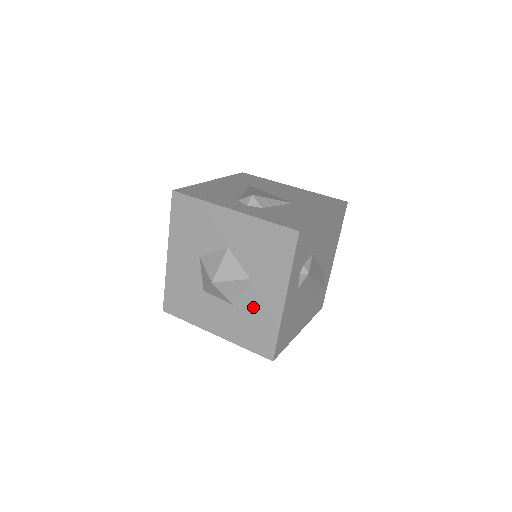
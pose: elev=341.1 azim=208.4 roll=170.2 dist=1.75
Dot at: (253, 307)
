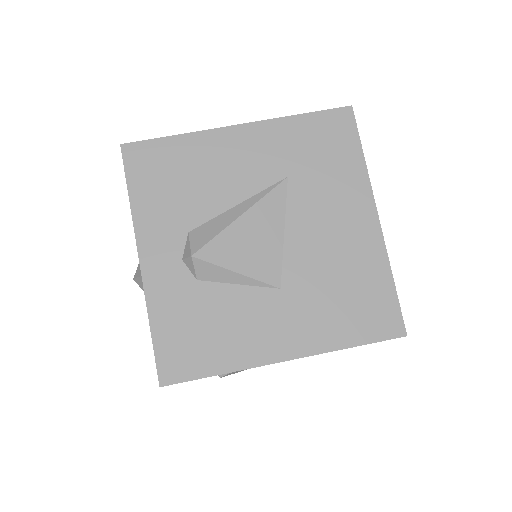
Dot at: occluded
